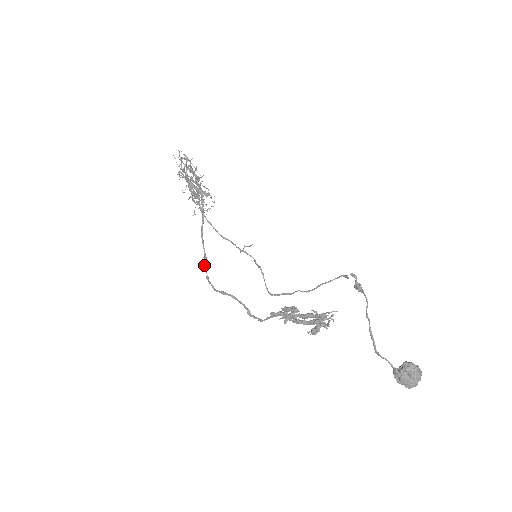
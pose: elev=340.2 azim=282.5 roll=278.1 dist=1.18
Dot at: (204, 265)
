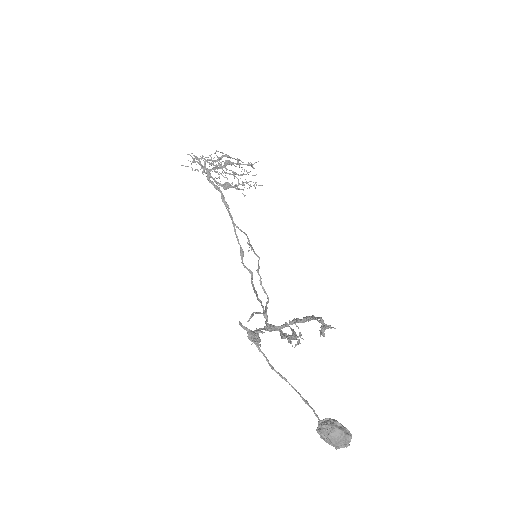
Dot at: occluded
